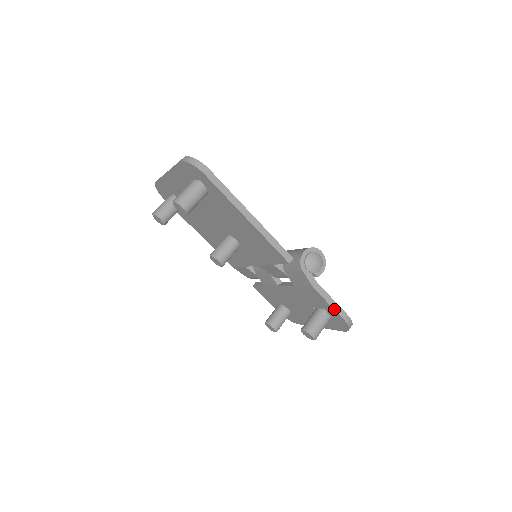
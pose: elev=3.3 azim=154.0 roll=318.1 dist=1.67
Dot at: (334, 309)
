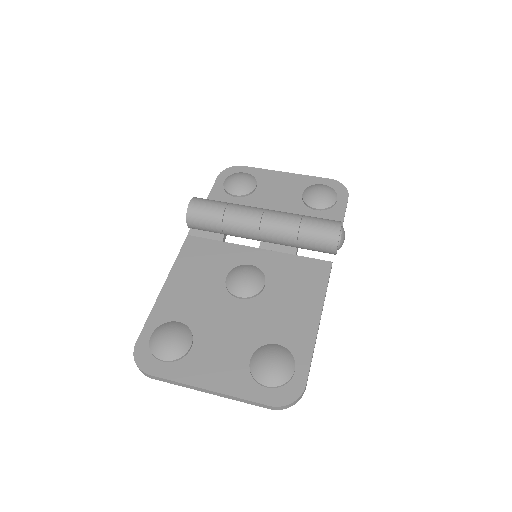
Dot at: occluded
